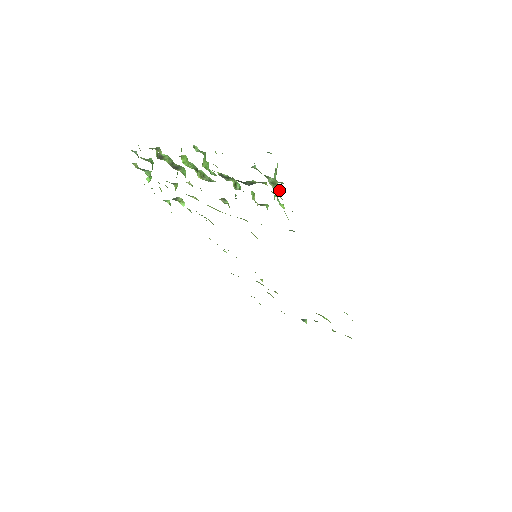
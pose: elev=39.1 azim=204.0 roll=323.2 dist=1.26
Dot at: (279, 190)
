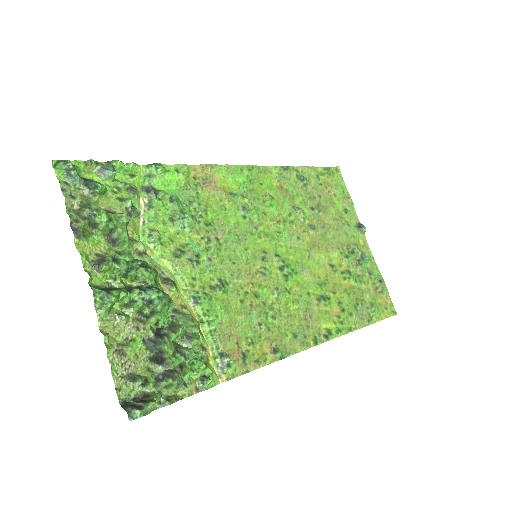
Dot at: (177, 386)
